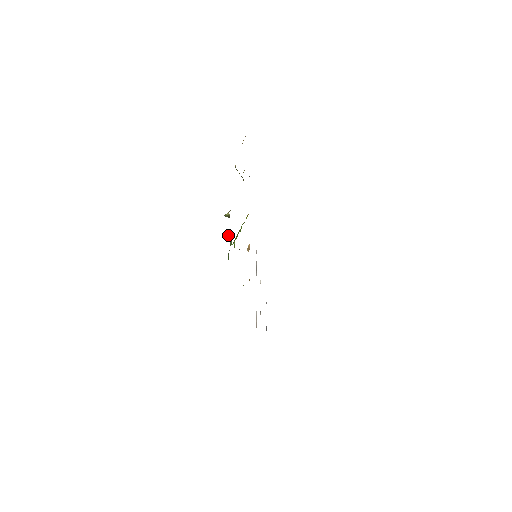
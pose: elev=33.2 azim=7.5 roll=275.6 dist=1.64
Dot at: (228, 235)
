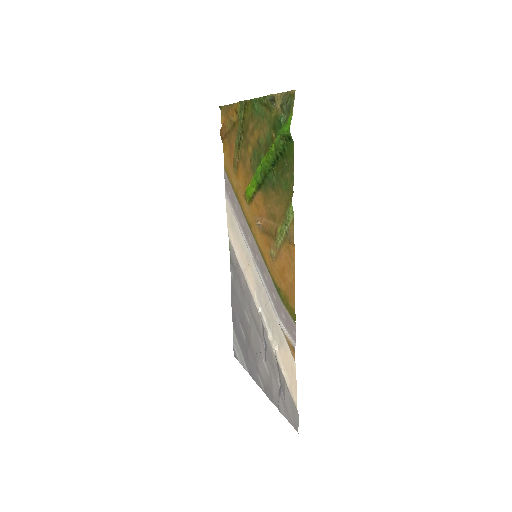
Dot at: (284, 99)
